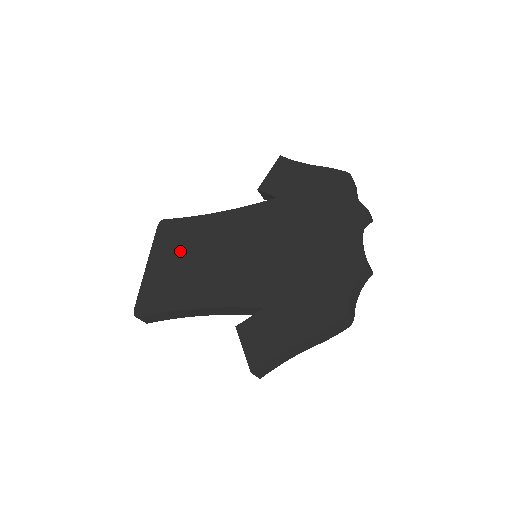
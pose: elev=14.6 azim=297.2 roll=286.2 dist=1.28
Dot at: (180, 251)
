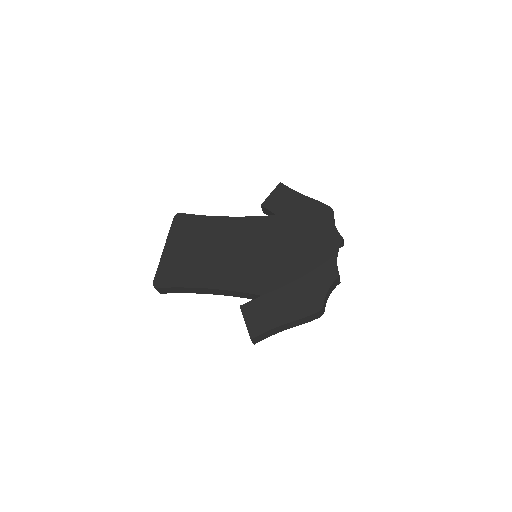
Dot at: (194, 242)
